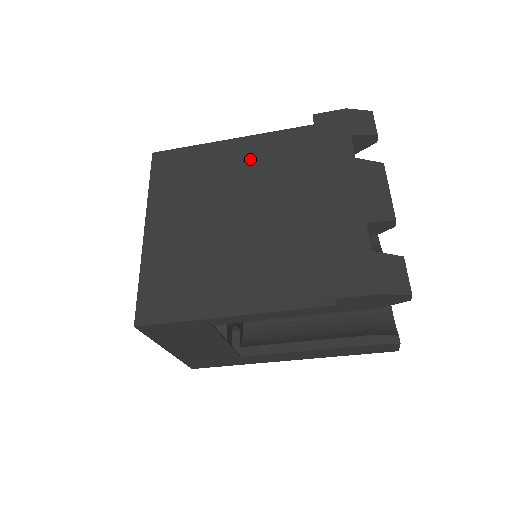
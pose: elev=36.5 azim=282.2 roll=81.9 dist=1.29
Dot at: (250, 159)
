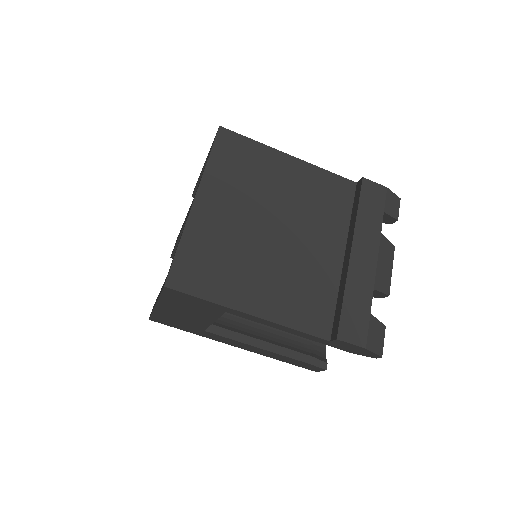
Dot at: (301, 184)
